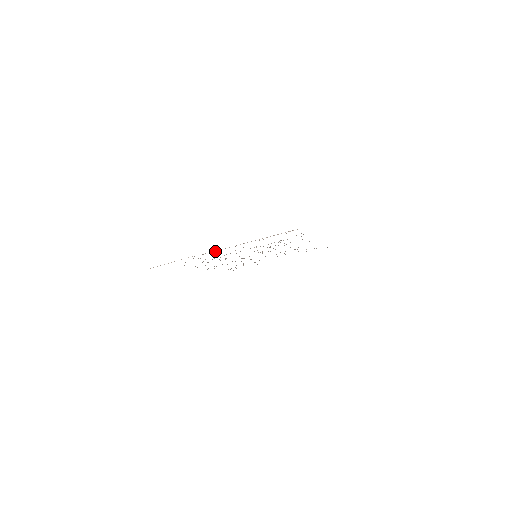
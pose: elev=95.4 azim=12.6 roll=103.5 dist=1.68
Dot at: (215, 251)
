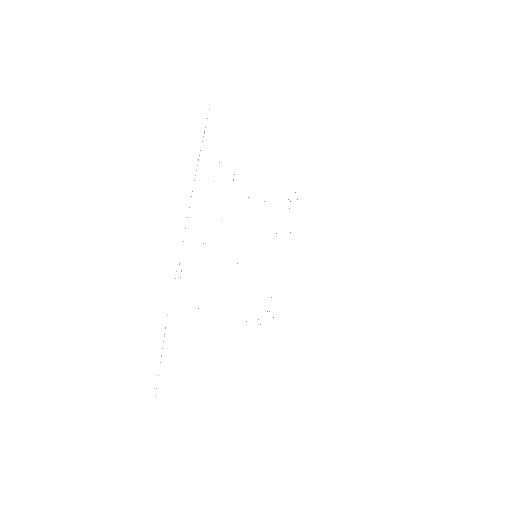
Dot at: occluded
